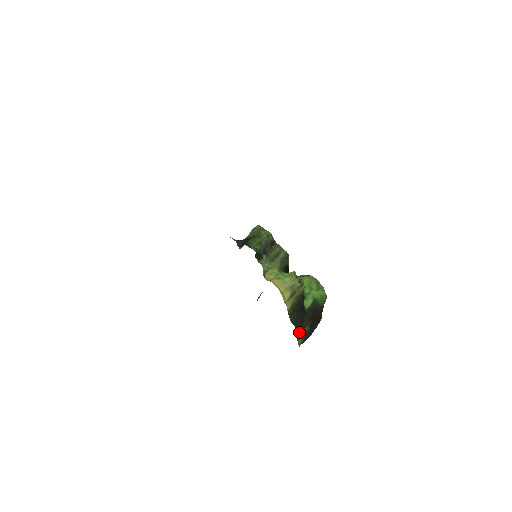
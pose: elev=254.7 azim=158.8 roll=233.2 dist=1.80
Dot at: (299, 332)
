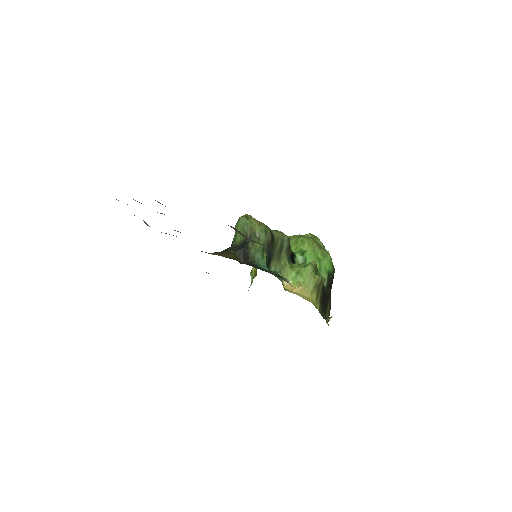
Dot at: (325, 314)
